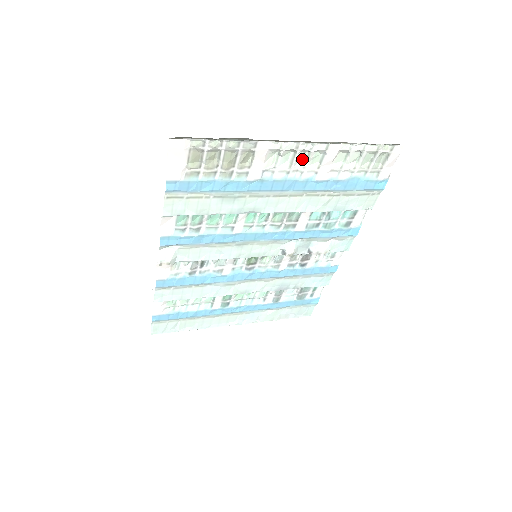
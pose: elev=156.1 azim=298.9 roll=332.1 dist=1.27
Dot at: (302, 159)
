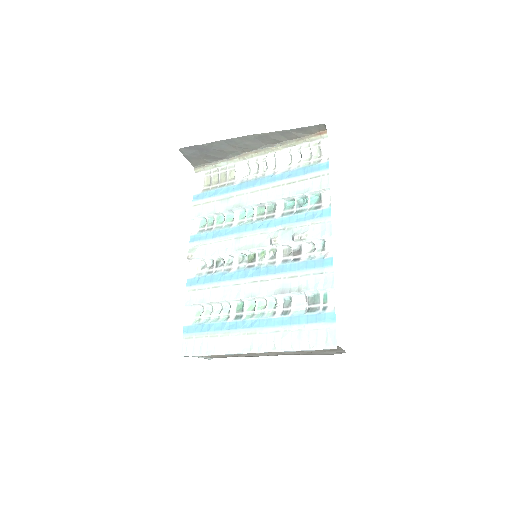
Dot at: (264, 168)
